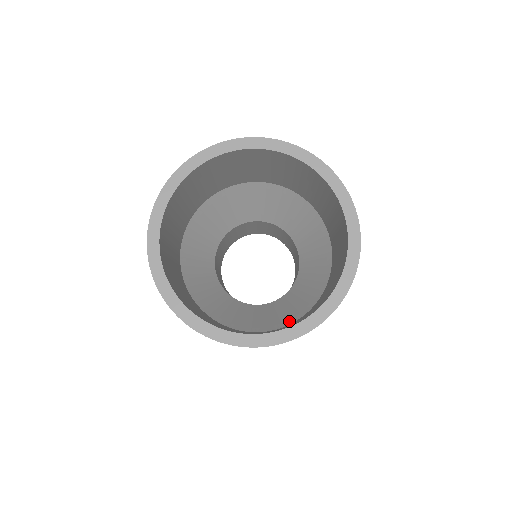
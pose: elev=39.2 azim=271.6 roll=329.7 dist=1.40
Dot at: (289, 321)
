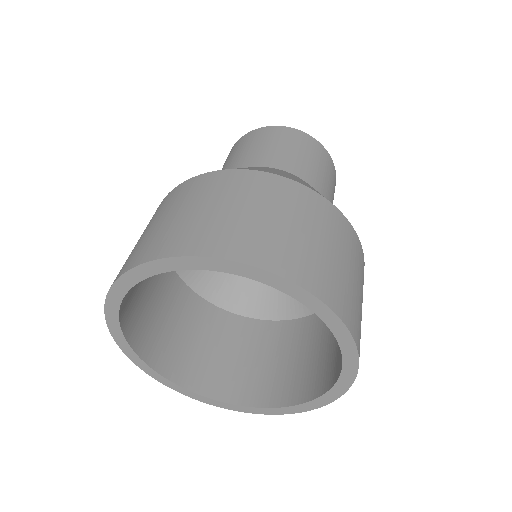
Dot at: occluded
